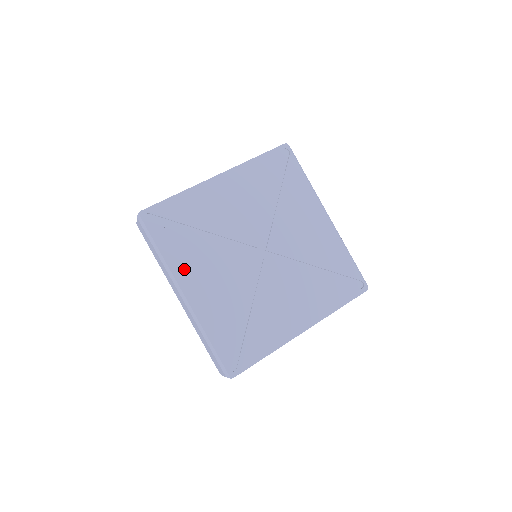
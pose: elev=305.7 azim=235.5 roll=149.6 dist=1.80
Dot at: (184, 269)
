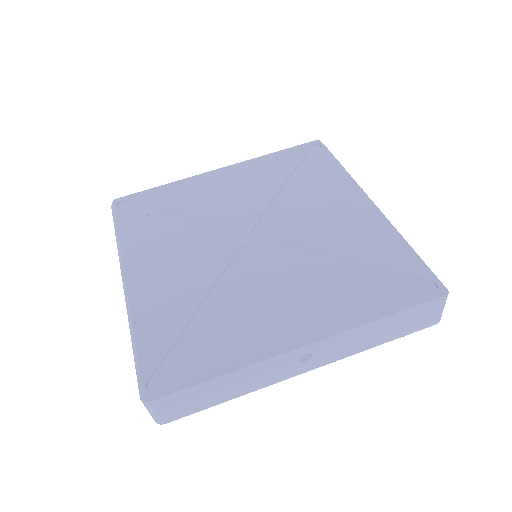
Dot at: (139, 251)
